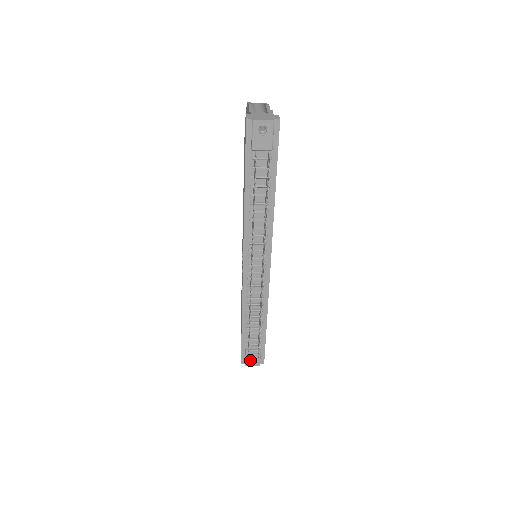
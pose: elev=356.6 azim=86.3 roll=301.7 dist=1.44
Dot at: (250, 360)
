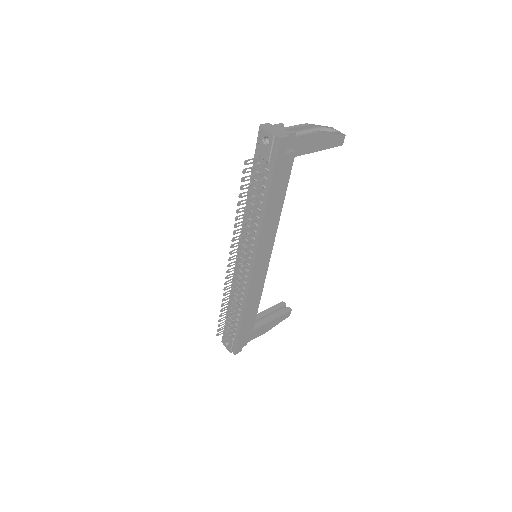
Dot at: occluded
